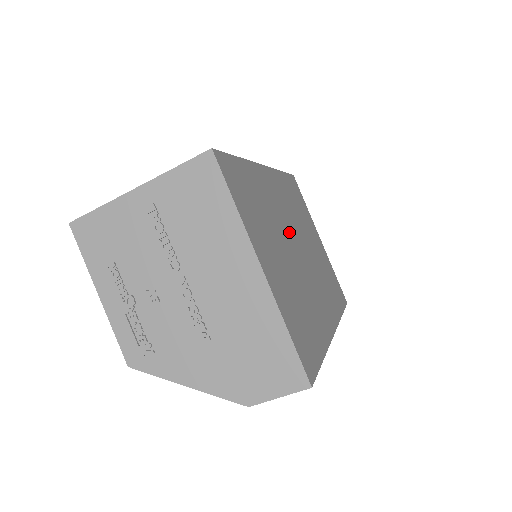
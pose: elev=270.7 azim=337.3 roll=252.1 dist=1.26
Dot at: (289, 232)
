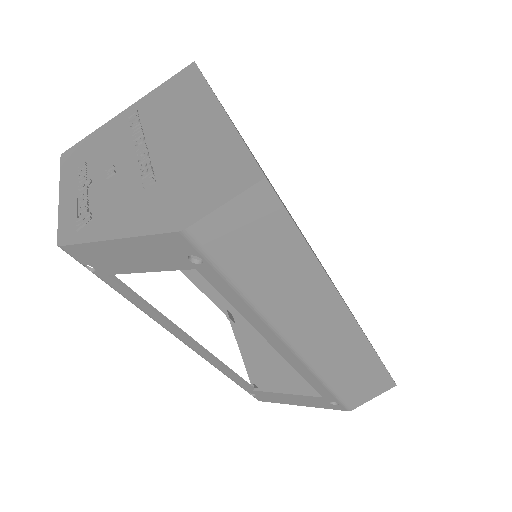
Dot at: occluded
